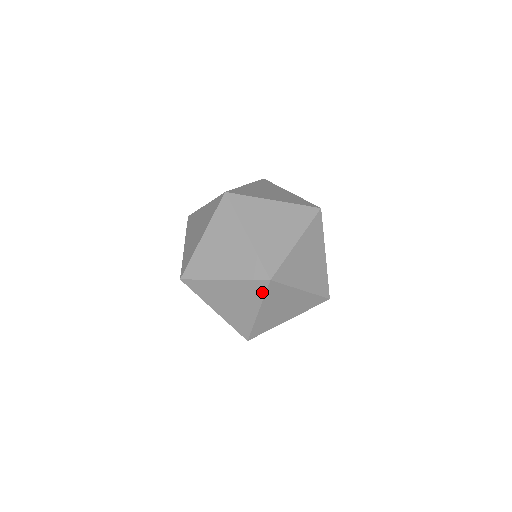
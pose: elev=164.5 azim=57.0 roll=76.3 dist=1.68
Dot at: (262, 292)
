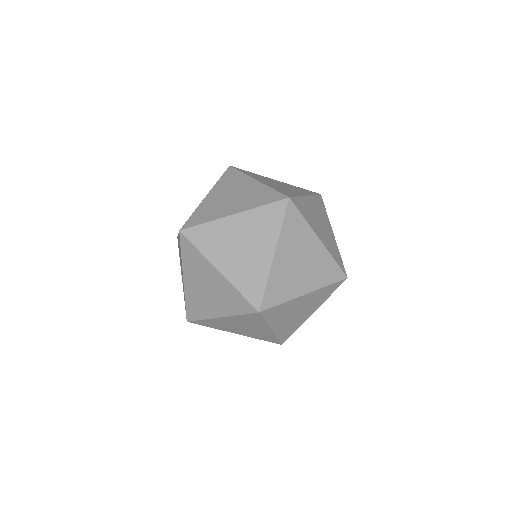
Dot at: (260, 319)
